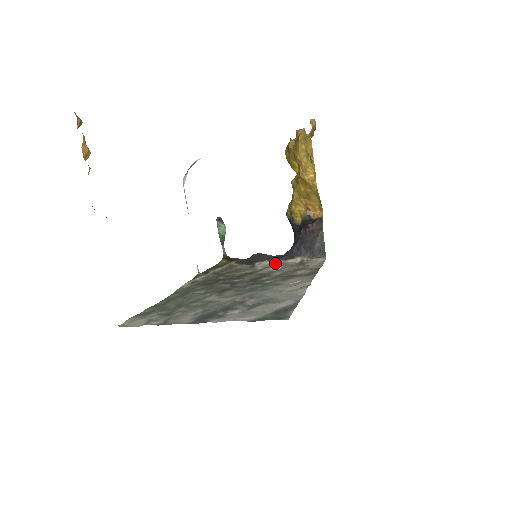
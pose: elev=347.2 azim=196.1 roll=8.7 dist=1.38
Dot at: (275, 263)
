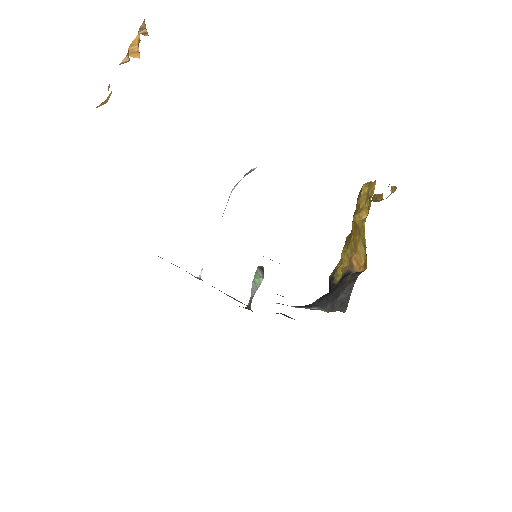
Dot at: occluded
